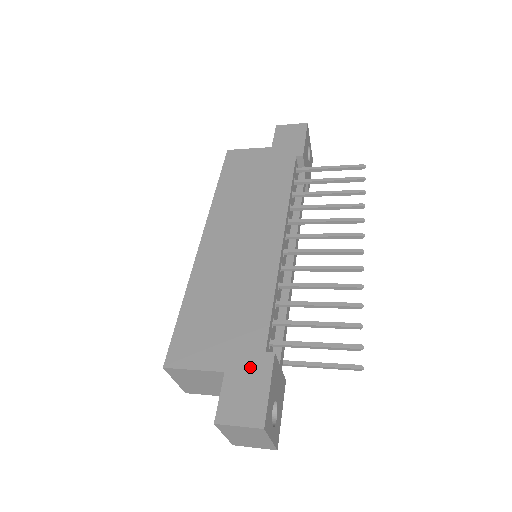
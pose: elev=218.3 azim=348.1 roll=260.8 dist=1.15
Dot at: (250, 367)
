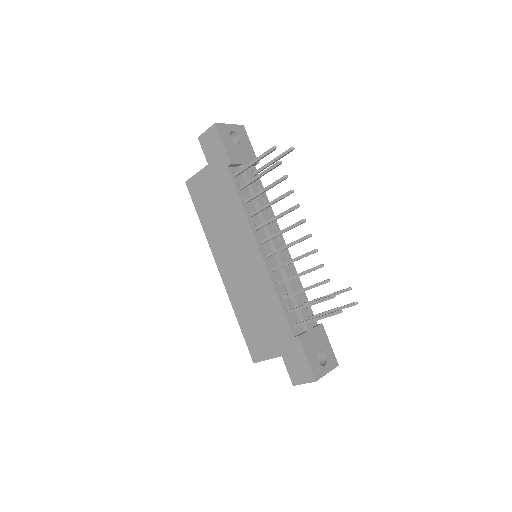
Dot at: (291, 349)
